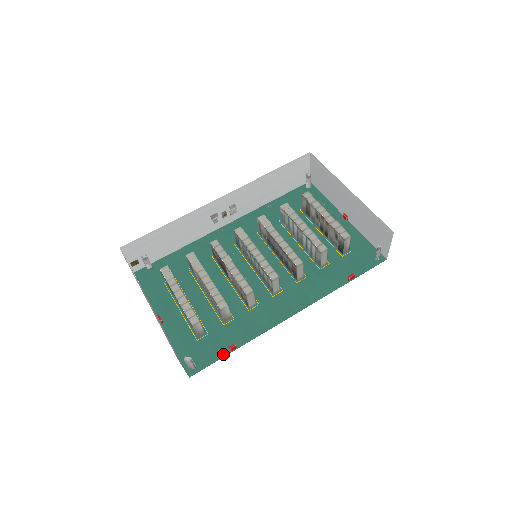
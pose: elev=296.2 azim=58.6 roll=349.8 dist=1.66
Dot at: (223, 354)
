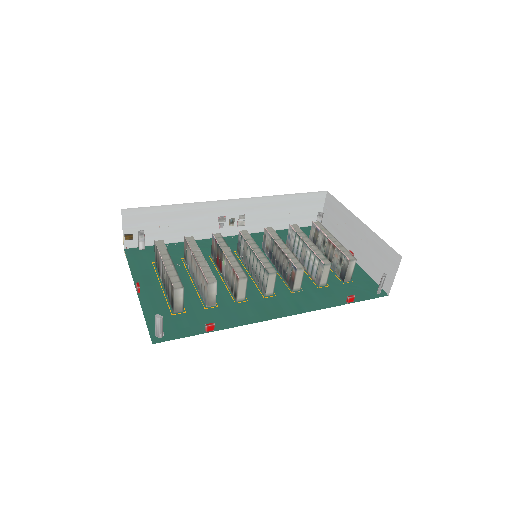
Dot at: (197, 332)
